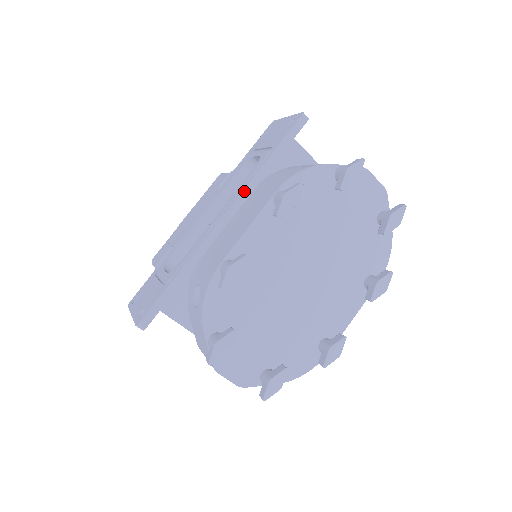
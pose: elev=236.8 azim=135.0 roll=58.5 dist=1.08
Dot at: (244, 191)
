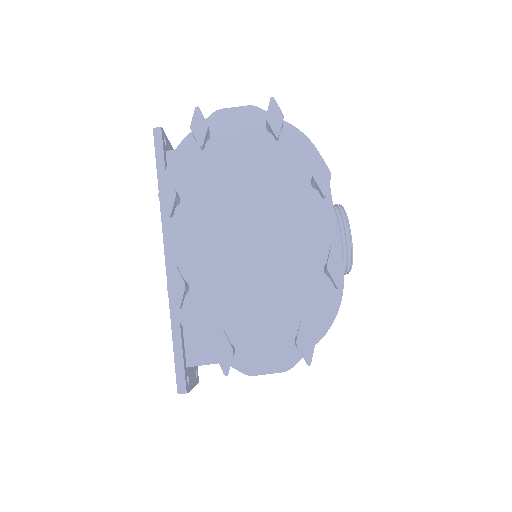
Dot at: (163, 223)
